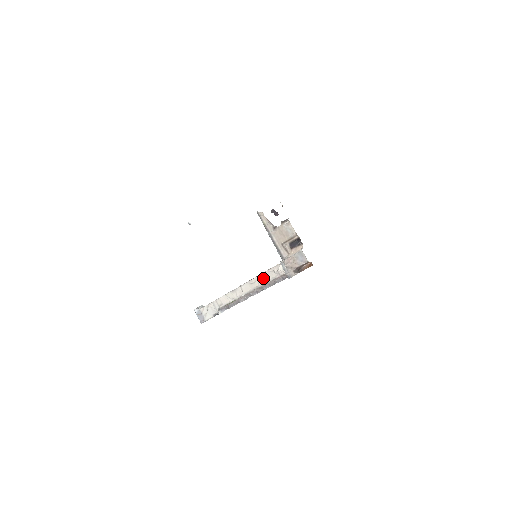
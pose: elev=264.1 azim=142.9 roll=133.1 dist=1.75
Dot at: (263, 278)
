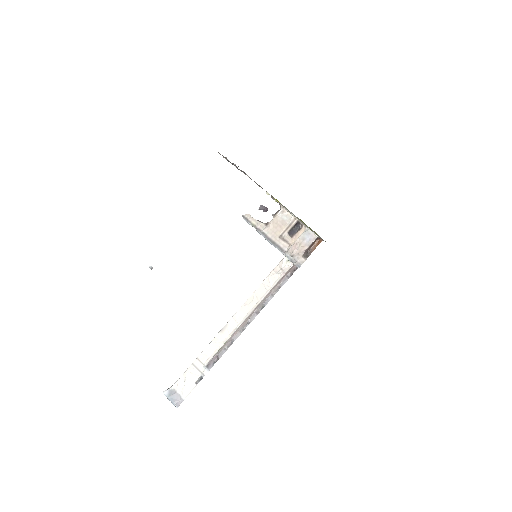
Dot at: (263, 289)
